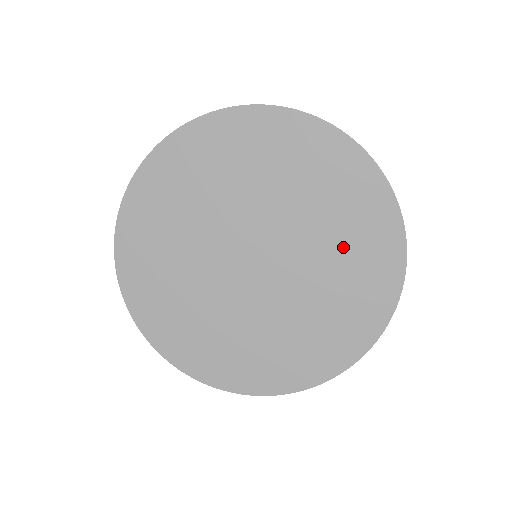
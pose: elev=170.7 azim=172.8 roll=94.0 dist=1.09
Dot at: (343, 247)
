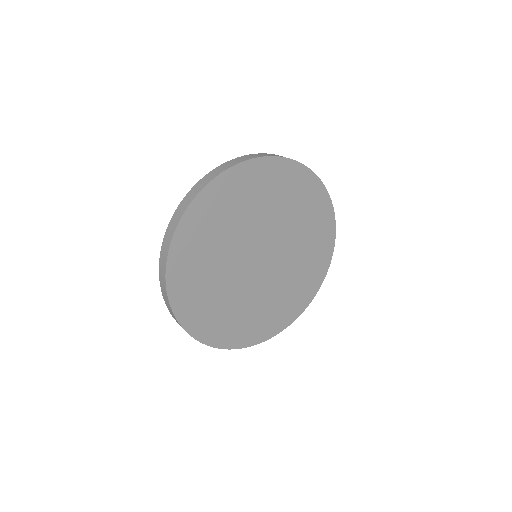
Dot at: (300, 215)
